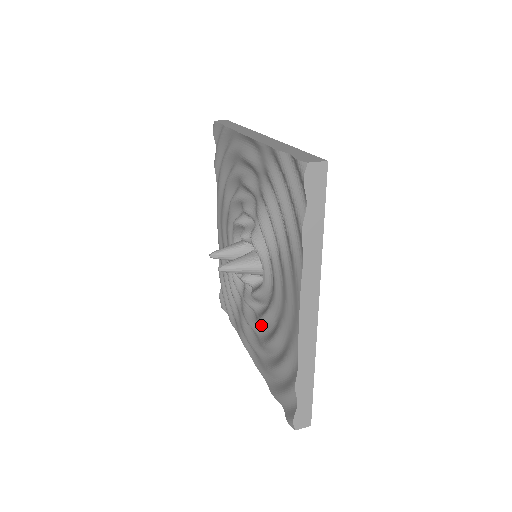
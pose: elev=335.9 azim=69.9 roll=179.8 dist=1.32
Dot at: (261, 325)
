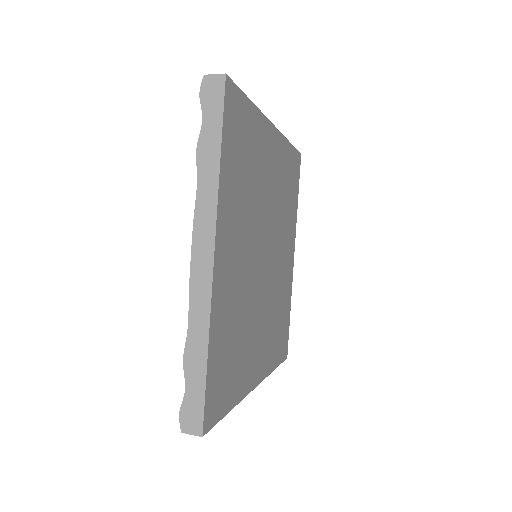
Dot at: occluded
